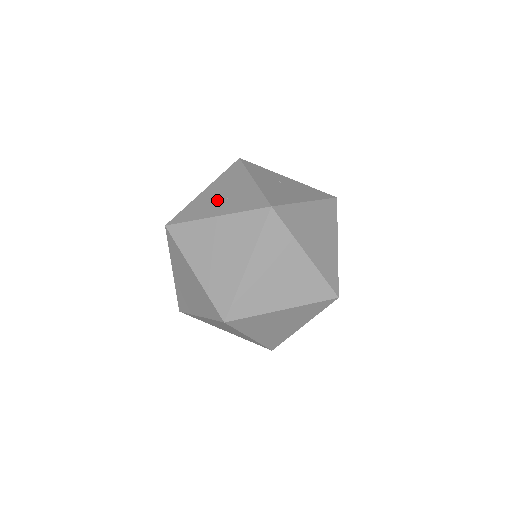
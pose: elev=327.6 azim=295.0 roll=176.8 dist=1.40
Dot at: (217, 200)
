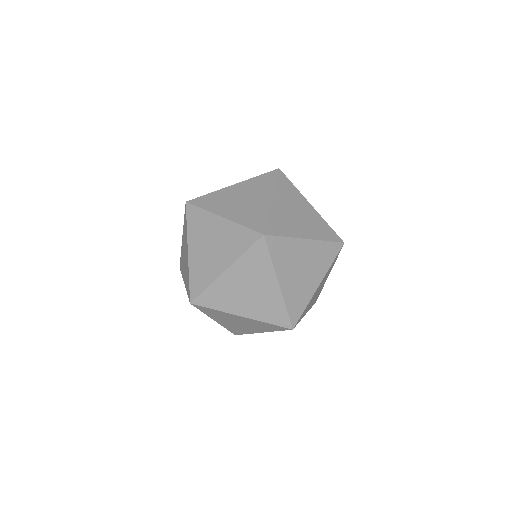
Dot at: occluded
